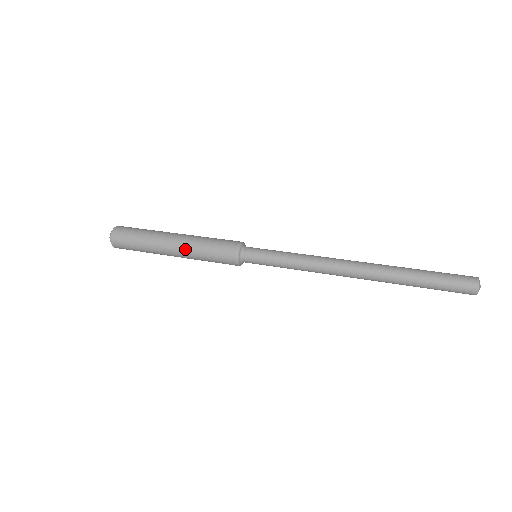
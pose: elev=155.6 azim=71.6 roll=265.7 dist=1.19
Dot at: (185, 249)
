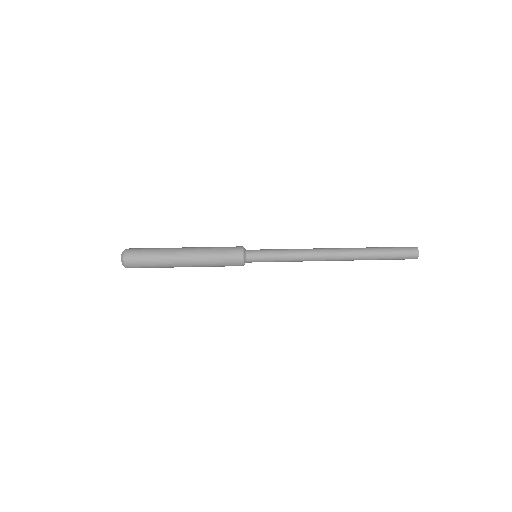
Dot at: (198, 266)
